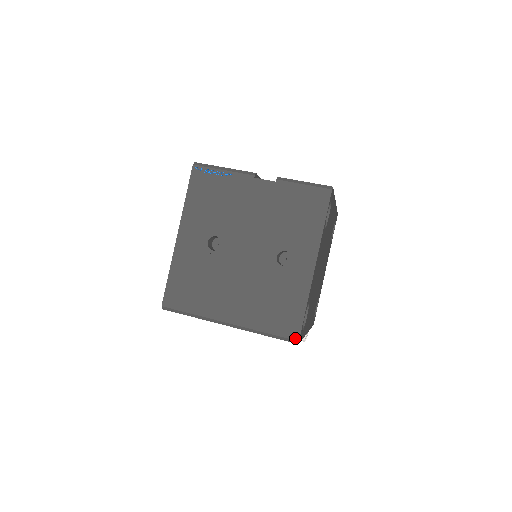
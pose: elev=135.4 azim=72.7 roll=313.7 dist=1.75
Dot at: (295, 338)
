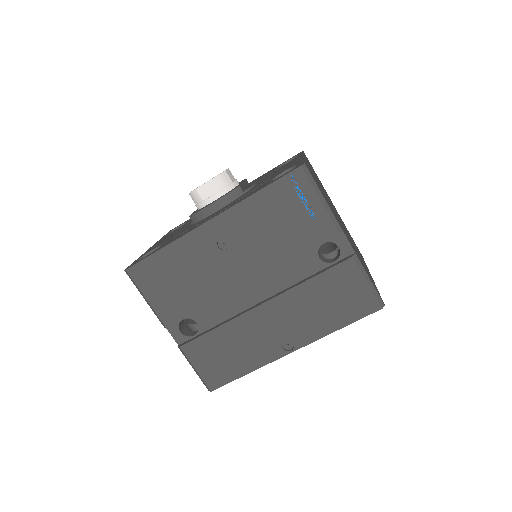
Dot at: occluded
